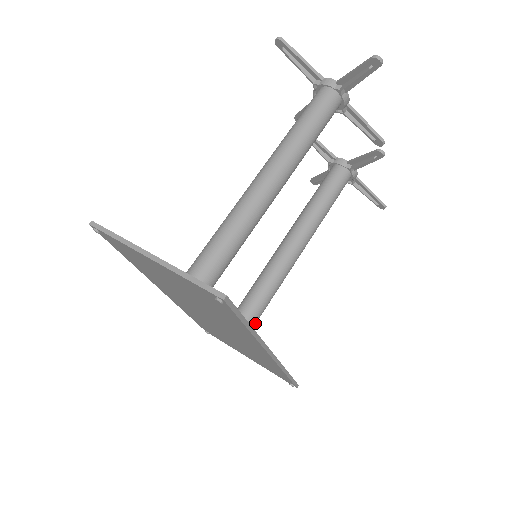
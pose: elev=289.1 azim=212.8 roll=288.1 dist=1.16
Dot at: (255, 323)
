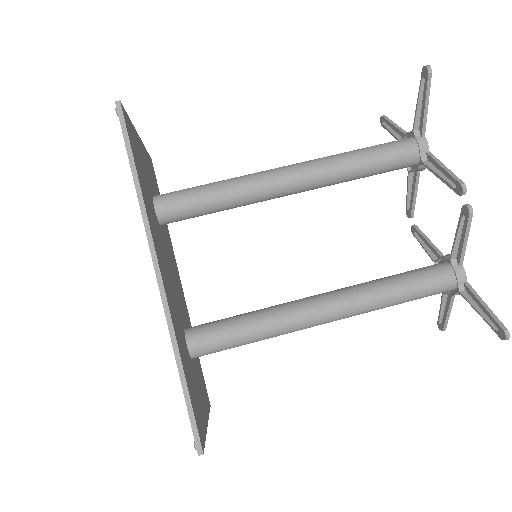
Dot at: (218, 340)
